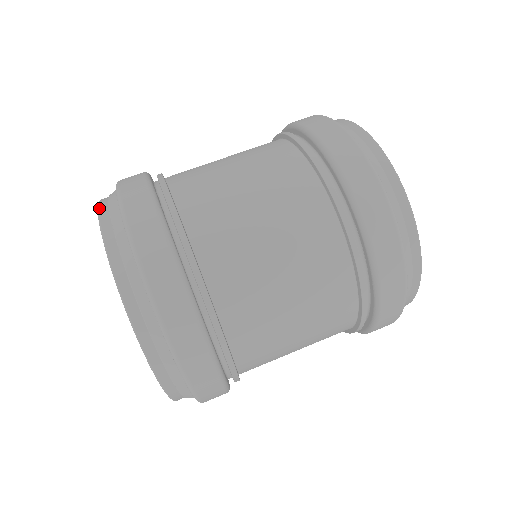
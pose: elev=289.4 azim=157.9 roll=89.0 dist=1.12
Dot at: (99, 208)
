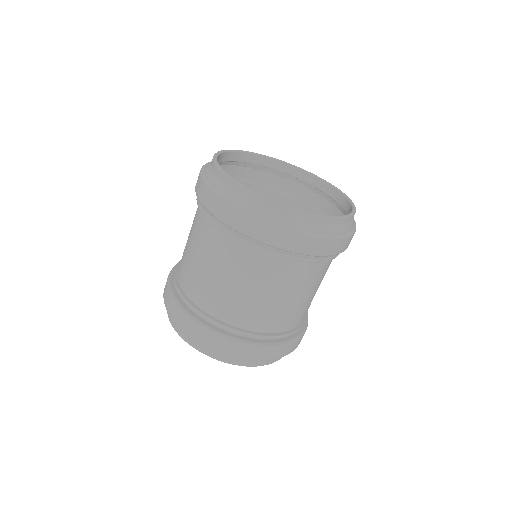
Dot at: (188, 343)
